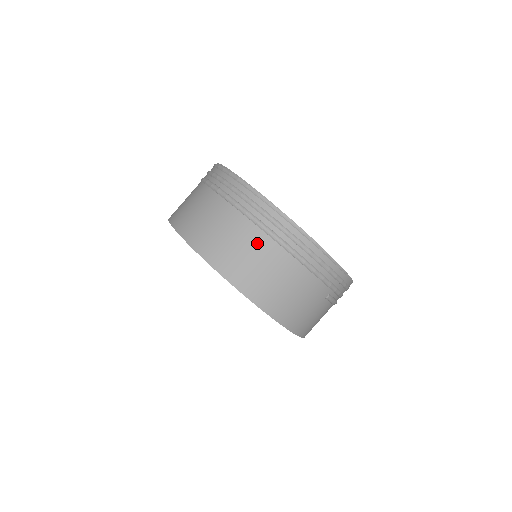
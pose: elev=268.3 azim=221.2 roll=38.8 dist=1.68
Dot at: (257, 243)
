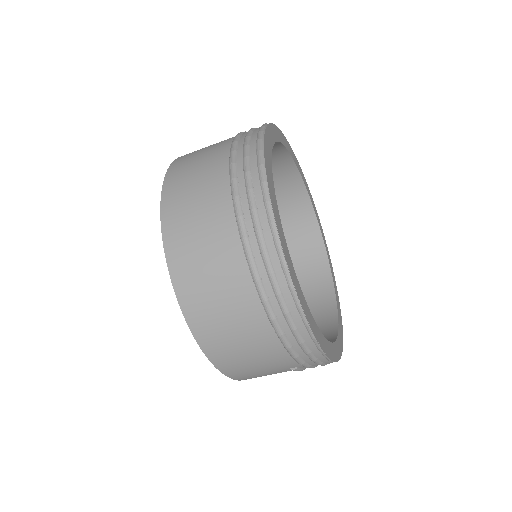
Dot at: (235, 282)
